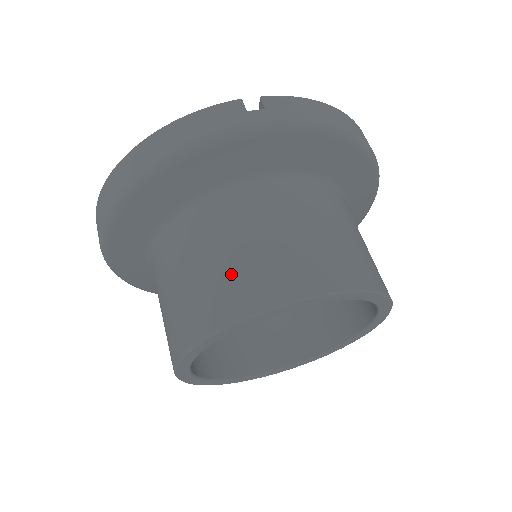
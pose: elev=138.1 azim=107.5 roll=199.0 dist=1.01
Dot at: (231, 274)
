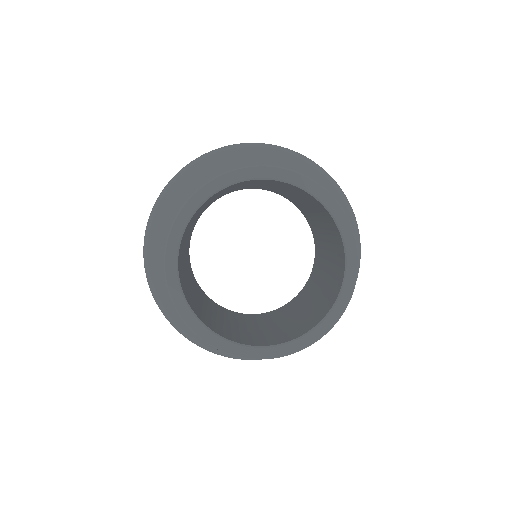
Dot at: occluded
